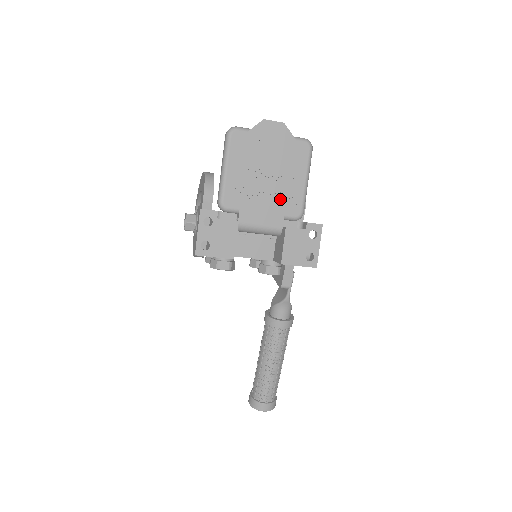
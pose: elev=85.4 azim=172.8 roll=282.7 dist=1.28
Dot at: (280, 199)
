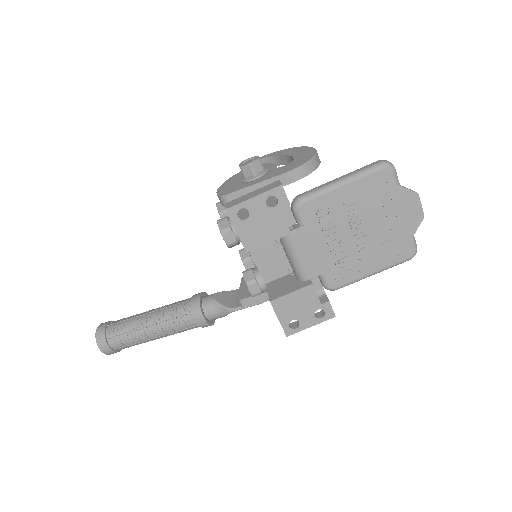
Dot at: (339, 259)
